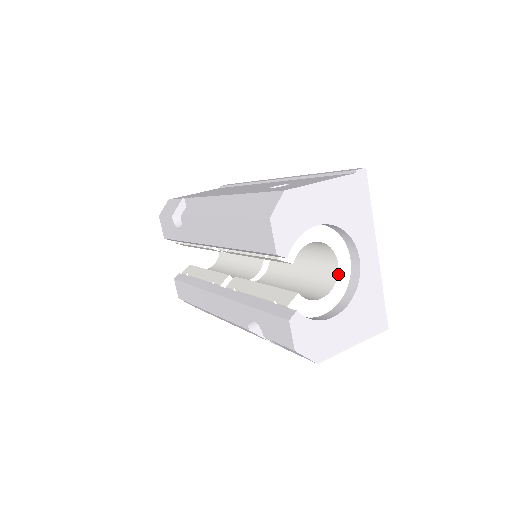
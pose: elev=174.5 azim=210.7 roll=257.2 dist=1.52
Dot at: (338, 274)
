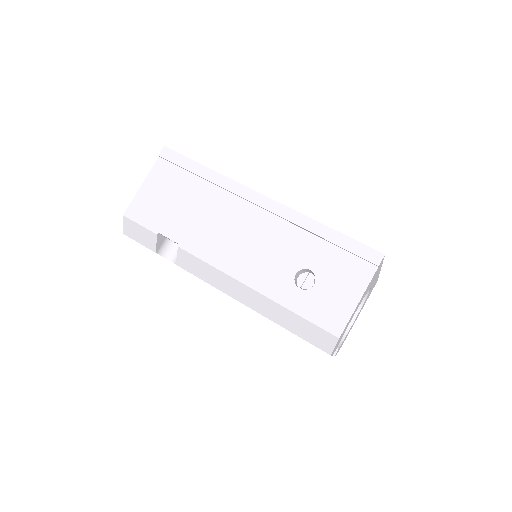
Dot at: occluded
